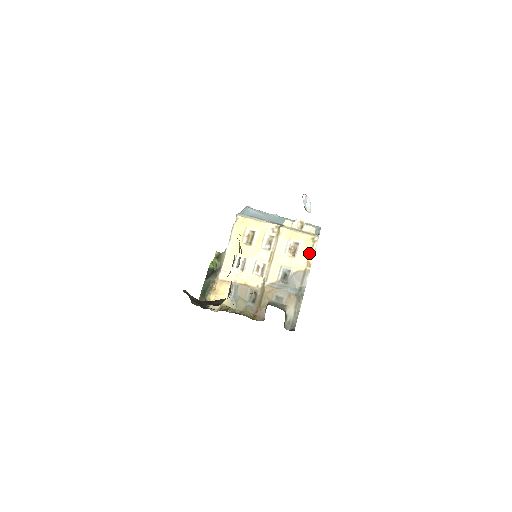
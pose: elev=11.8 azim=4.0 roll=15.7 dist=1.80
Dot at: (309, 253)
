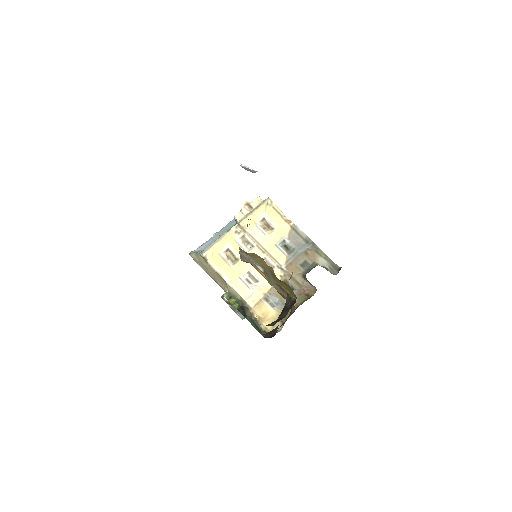
Dot at: (278, 215)
